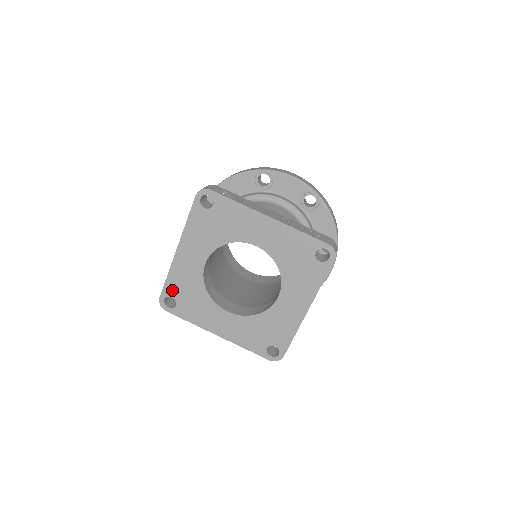
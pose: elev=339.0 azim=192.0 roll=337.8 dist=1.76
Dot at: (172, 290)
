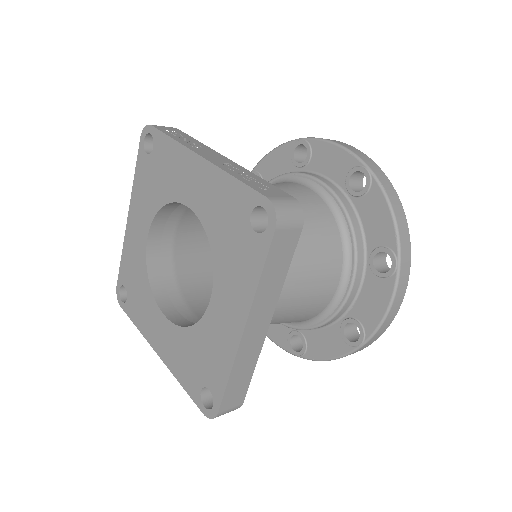
Dot at: (125, 276)
